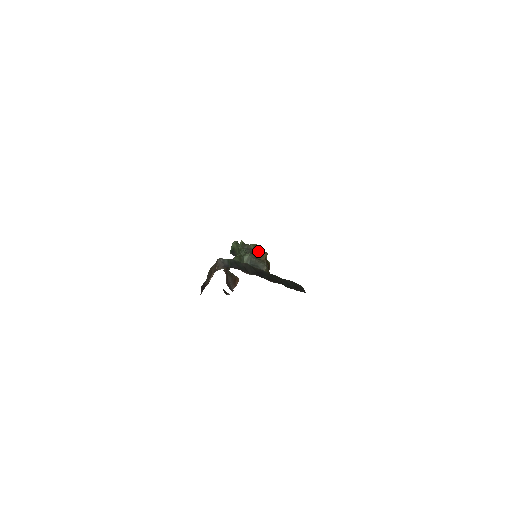
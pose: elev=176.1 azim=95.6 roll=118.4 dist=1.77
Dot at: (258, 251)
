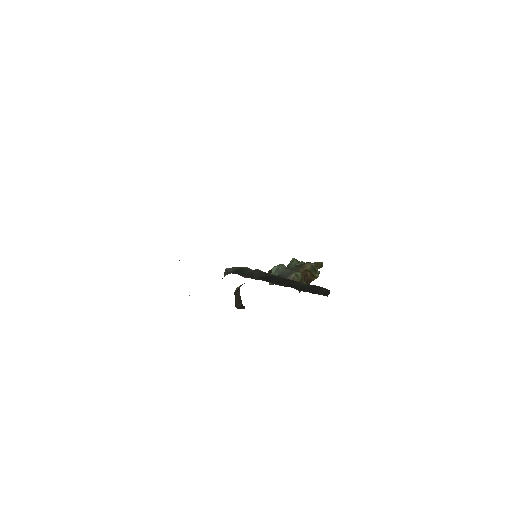
Dot at: (318, 268)
